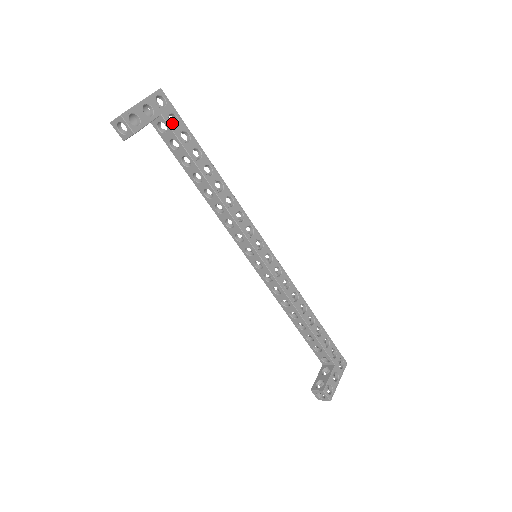
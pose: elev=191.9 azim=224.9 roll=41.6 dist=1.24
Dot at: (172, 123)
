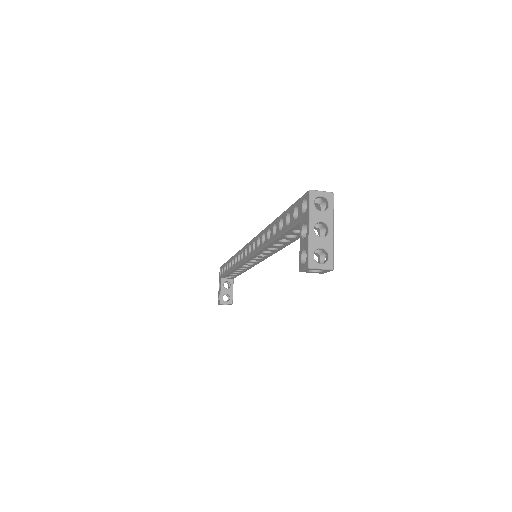
Dot at: occluded
